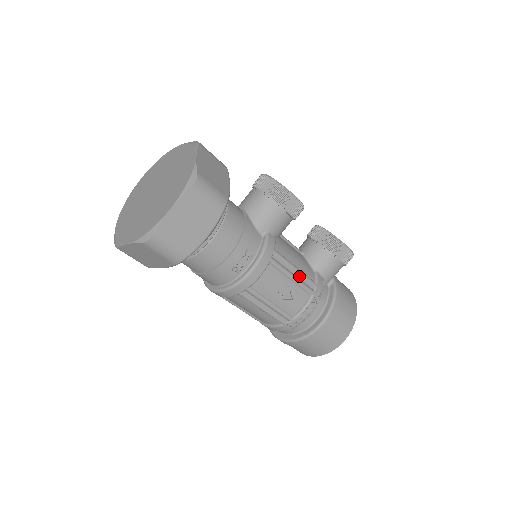
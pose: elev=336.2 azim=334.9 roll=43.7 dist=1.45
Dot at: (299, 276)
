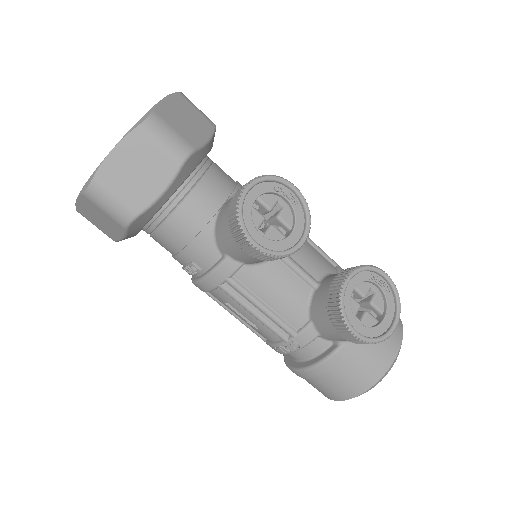
Dot at: (268, 316)
